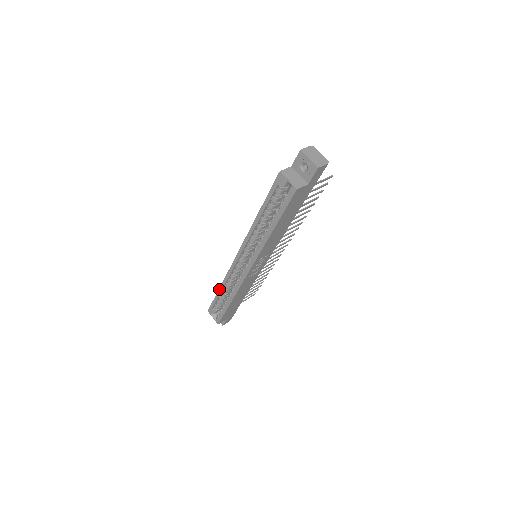
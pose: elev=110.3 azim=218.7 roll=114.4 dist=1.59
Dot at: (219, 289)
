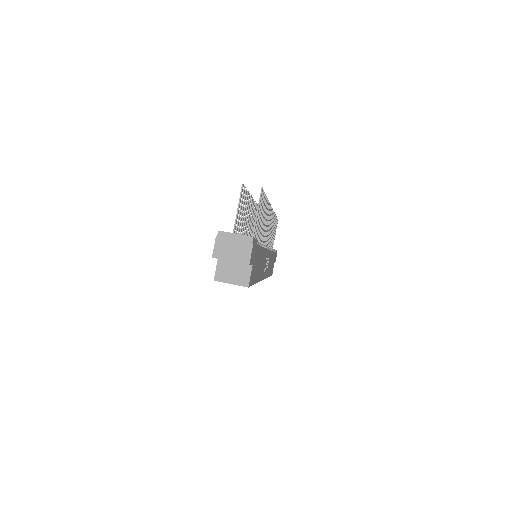
Dot at: occluded
